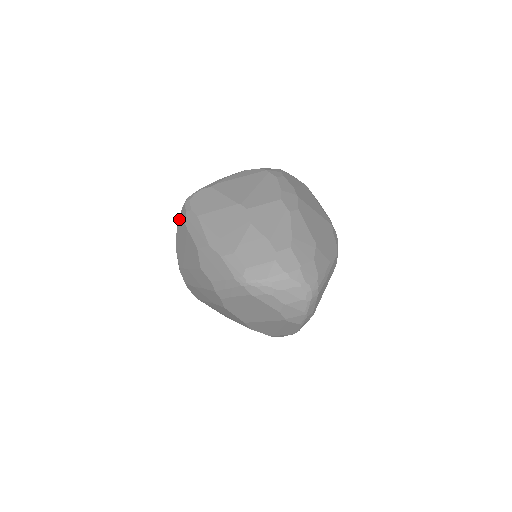
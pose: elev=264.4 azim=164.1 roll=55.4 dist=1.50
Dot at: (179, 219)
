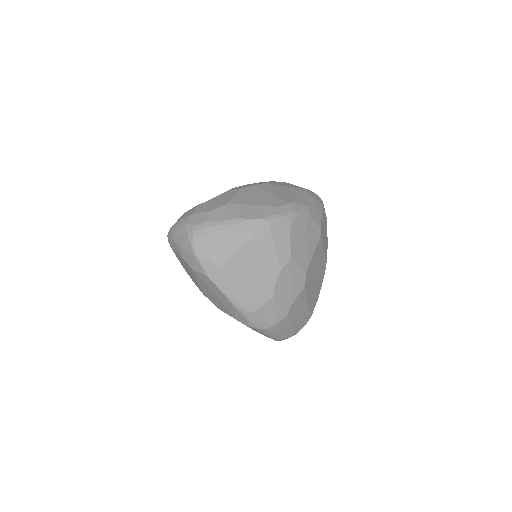
Dot at: occluded
